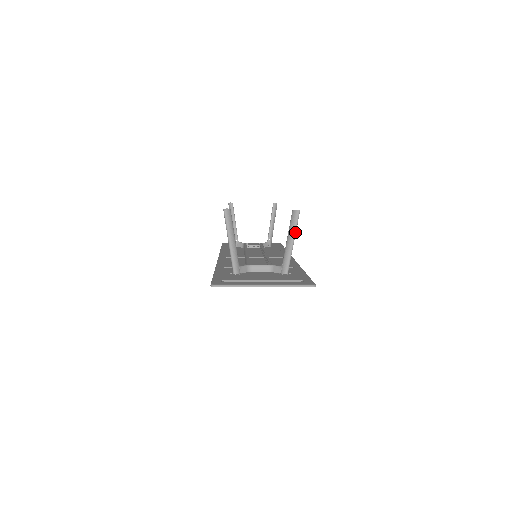
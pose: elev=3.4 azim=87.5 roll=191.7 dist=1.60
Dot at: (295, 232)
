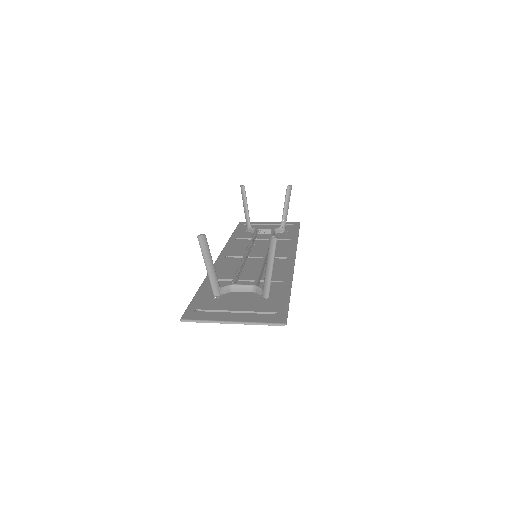
Dot at: (273, 259)
